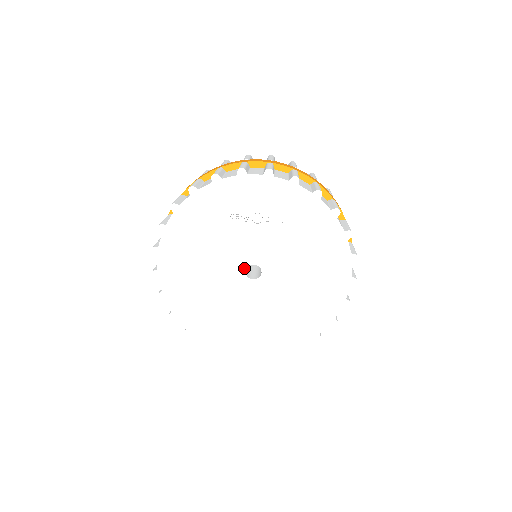
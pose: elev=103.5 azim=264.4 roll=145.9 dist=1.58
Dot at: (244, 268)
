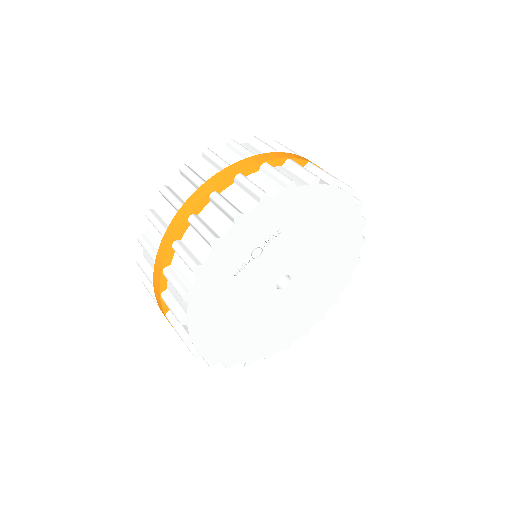
Dot at: (274, 288)
